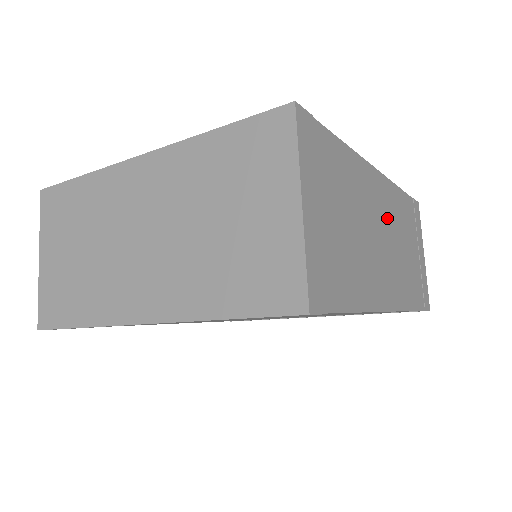
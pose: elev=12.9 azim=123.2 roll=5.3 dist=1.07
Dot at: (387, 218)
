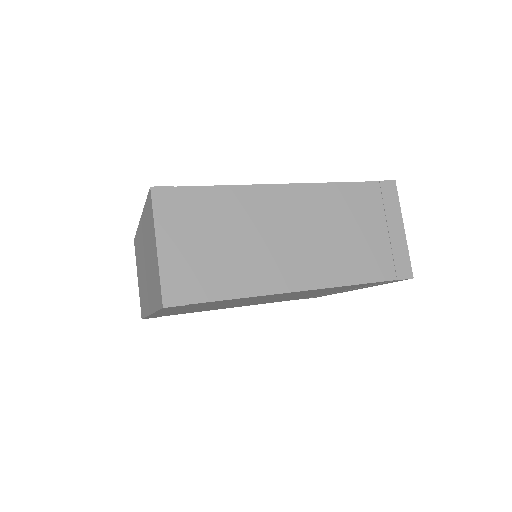
Dot at: (305, 217)
